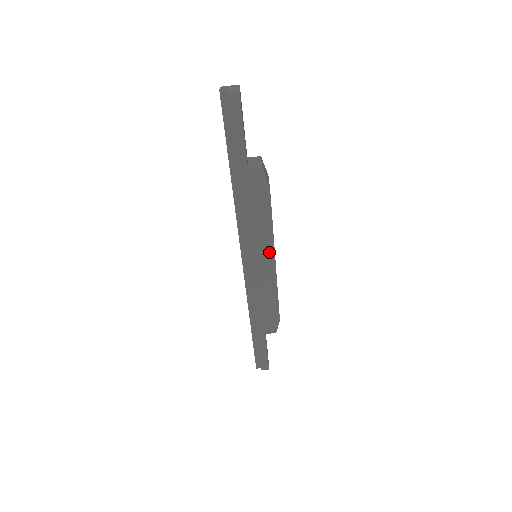
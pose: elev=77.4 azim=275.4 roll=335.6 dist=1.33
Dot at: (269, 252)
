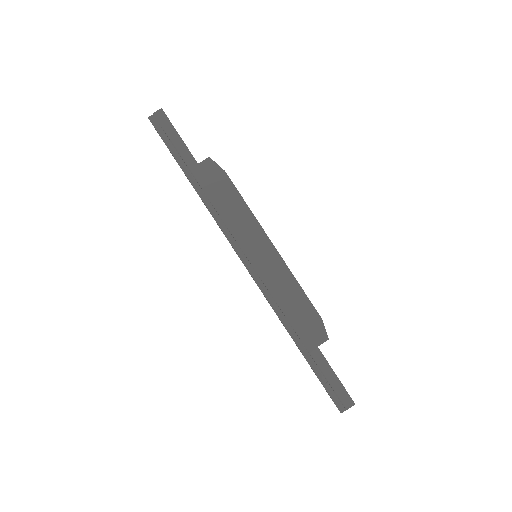
Dot at: (261, 237)
